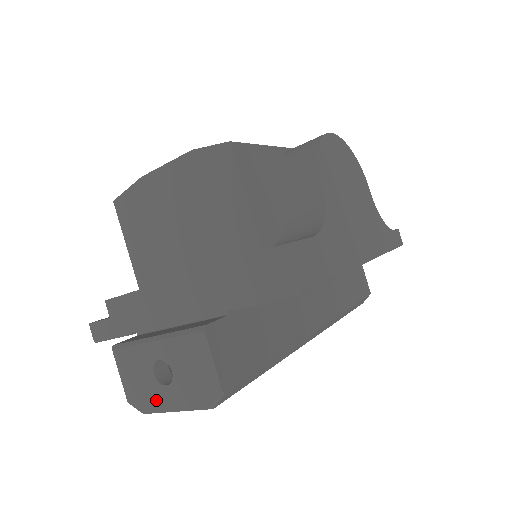
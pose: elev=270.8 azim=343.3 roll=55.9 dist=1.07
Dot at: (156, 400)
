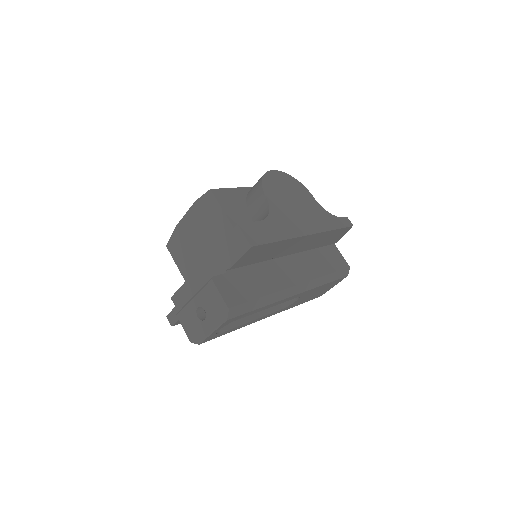
Dot at: (202, 331)
